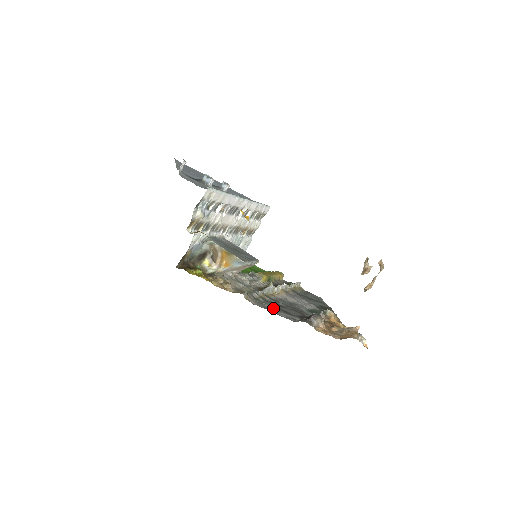
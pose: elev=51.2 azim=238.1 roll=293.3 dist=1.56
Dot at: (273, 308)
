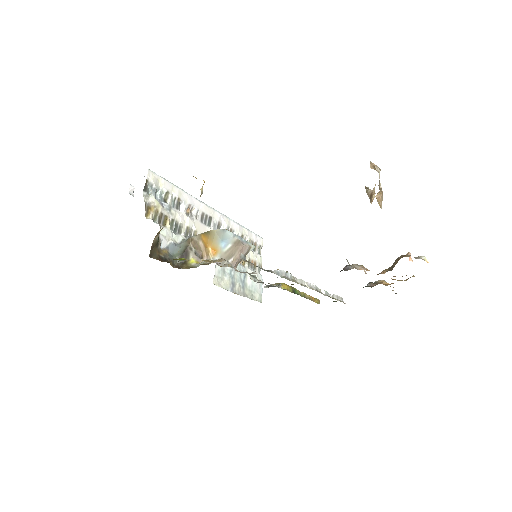
Dot at: occluded
